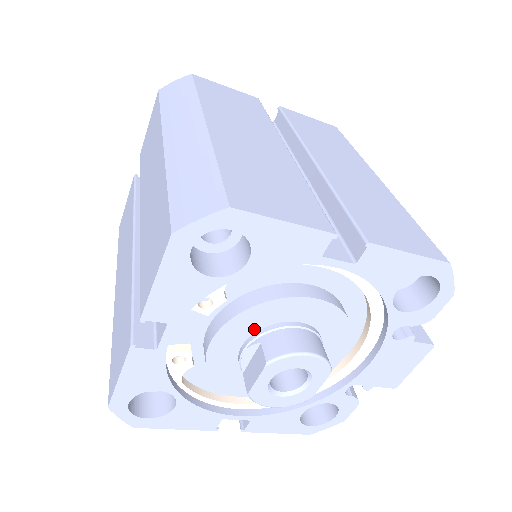
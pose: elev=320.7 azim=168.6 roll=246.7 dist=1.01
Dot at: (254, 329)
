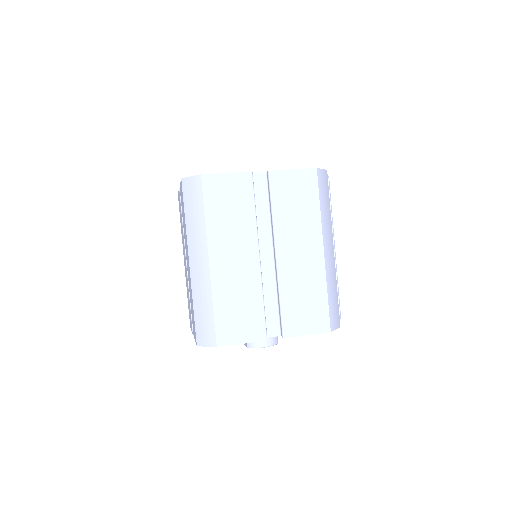
Dot at: occluded
